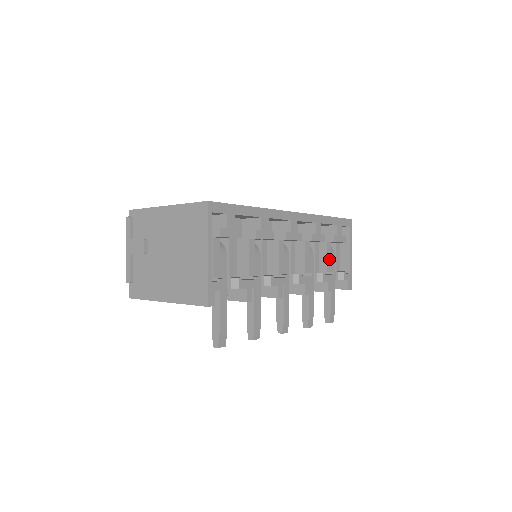
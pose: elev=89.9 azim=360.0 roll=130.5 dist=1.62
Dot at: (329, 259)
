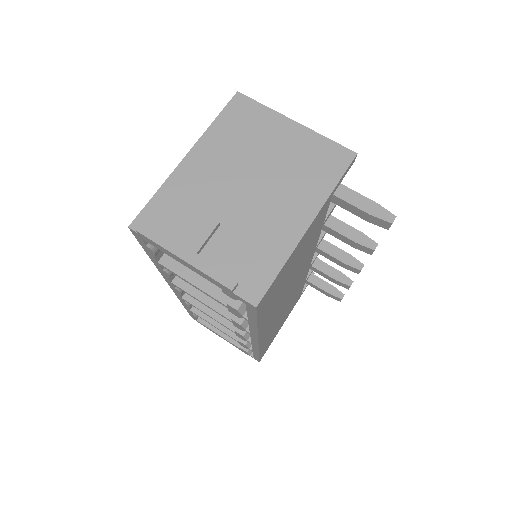
Dot at: occluded
